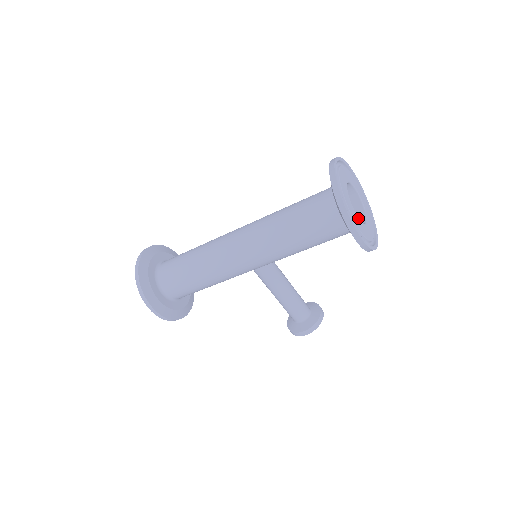
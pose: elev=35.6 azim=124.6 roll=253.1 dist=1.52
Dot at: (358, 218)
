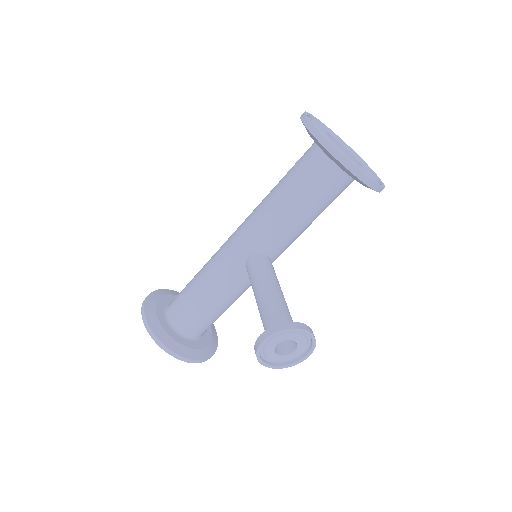
Dot at: (328, 136)
